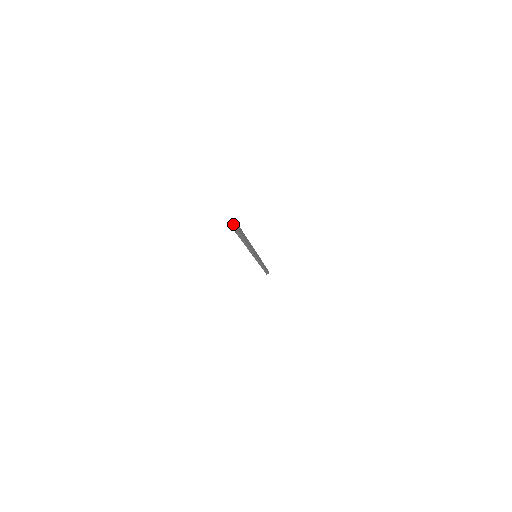
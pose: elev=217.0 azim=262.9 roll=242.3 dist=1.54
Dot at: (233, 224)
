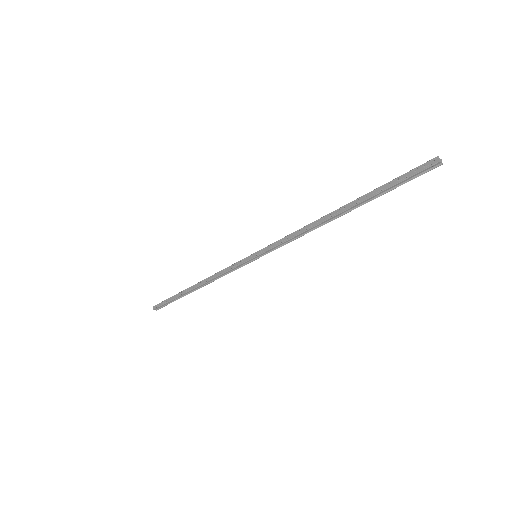
Dot at: (440, 162)
